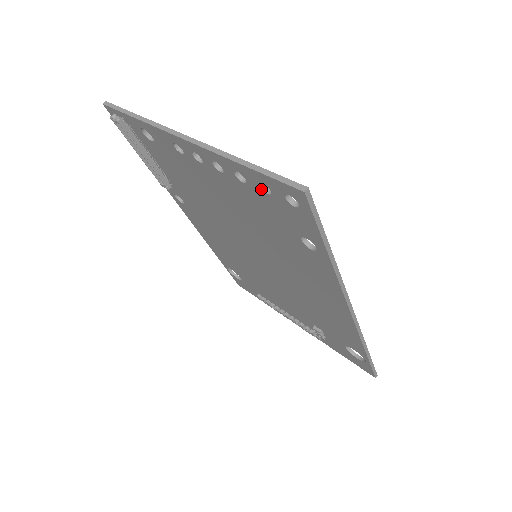
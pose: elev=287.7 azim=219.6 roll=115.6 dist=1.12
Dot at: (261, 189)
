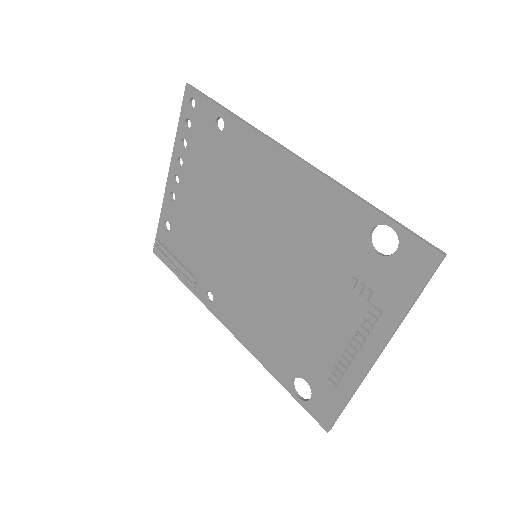
Dot at: (189, 129)
